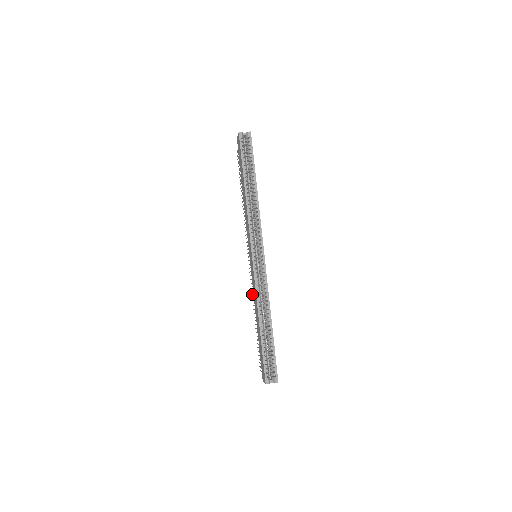
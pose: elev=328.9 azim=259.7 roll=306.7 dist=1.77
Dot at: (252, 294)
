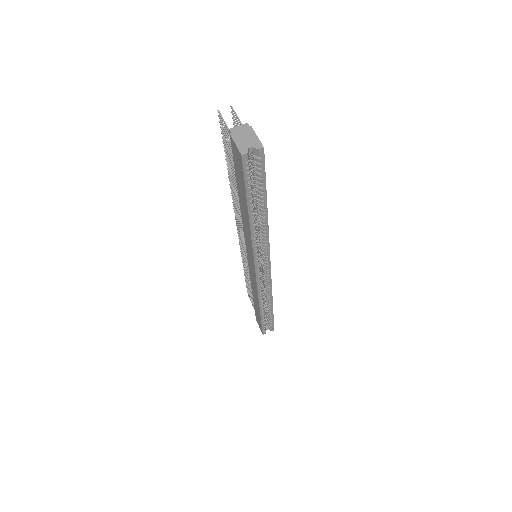
Dot at: (243, 259)
